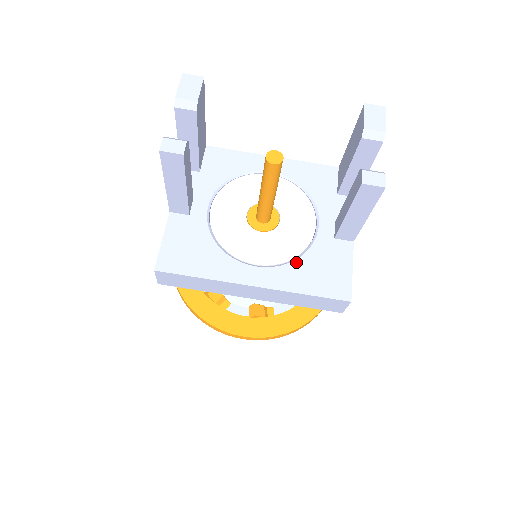
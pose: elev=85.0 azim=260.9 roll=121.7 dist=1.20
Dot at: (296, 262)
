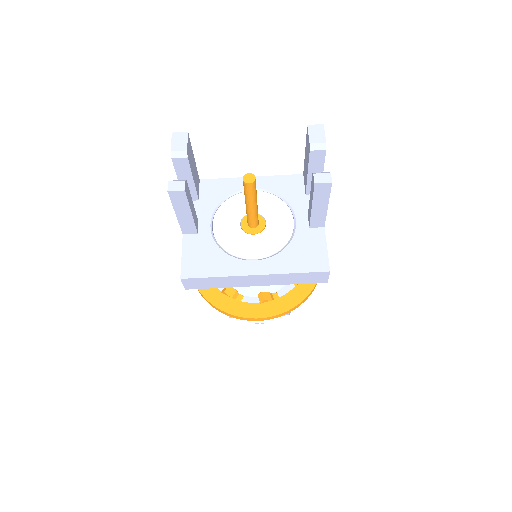
Dot at: (284, 251)
